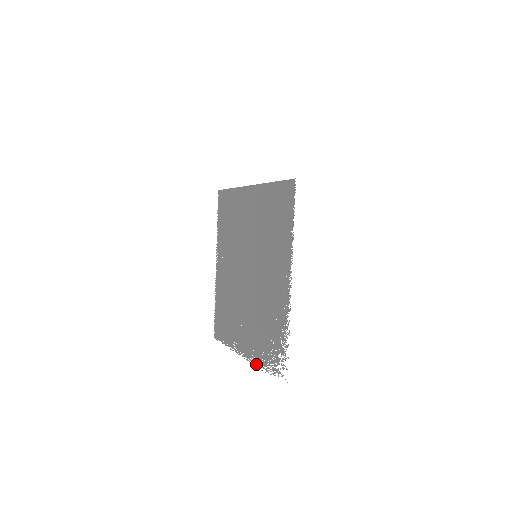
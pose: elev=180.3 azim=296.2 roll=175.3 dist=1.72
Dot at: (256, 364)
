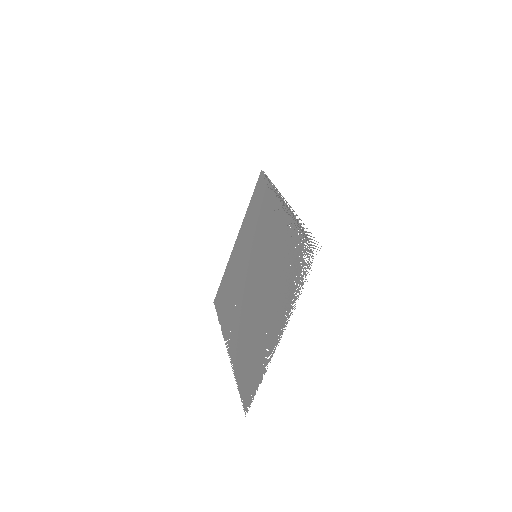
Dot at: occluded
